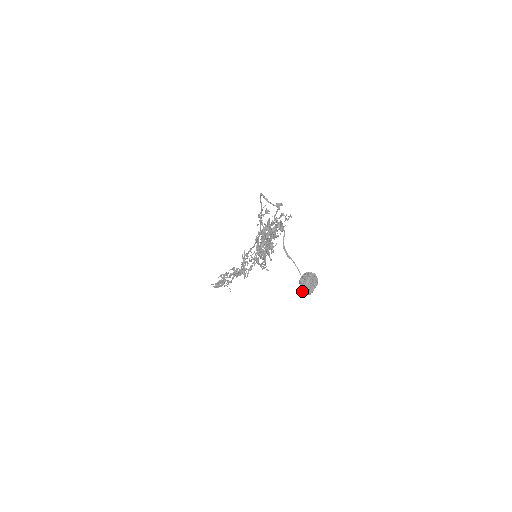
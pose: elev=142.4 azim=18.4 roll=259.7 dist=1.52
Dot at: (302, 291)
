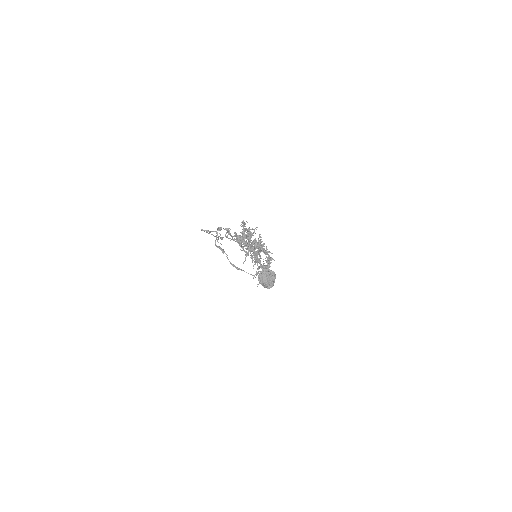
Dot at: (265, 287)
